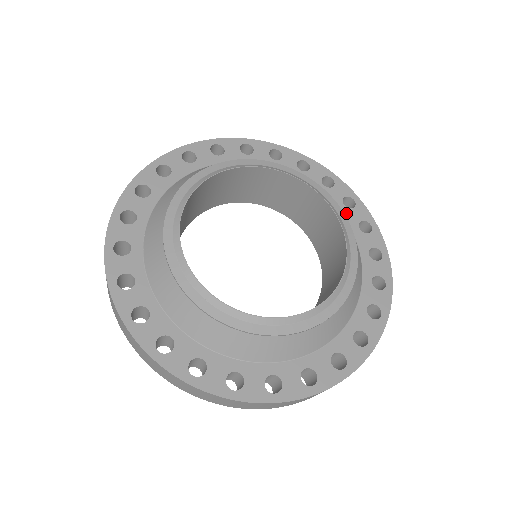
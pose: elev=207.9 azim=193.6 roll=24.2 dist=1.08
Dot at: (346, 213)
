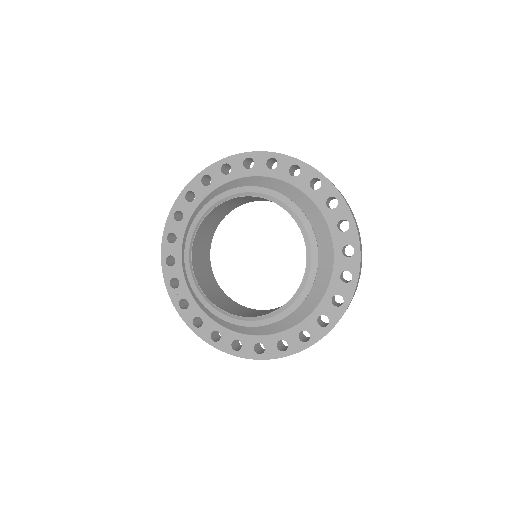
Dot at: (276, 174)
